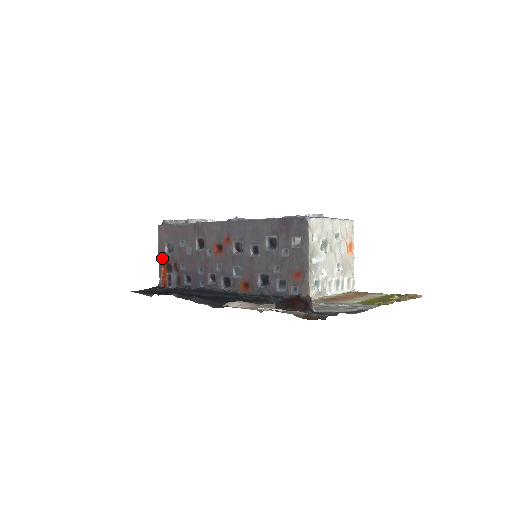
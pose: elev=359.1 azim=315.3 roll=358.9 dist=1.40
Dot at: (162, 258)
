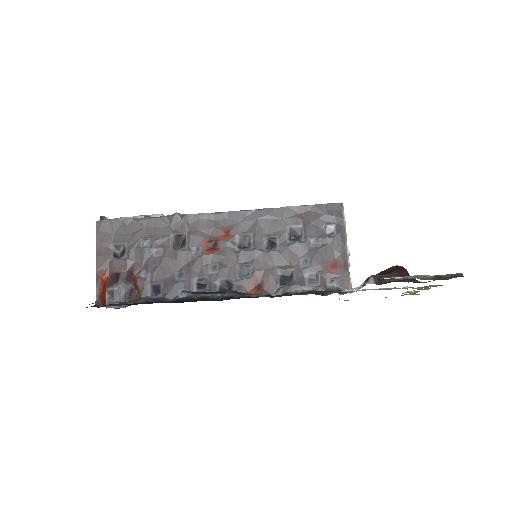
Dot at: (103, 266)
